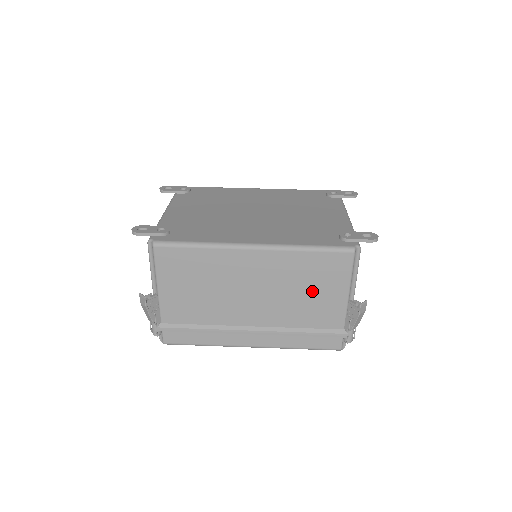
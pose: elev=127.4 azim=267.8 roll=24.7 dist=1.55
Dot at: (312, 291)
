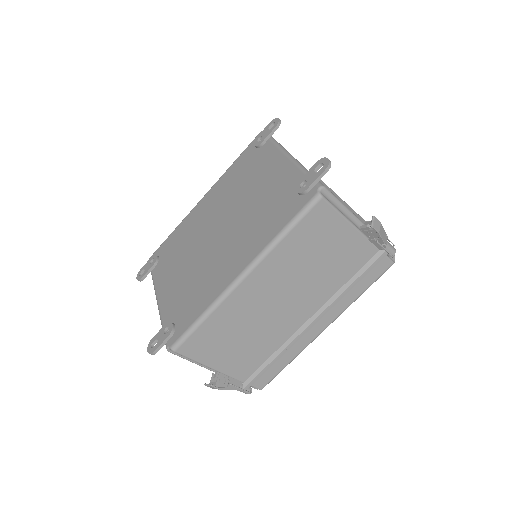
Dot at: (323, 255)
